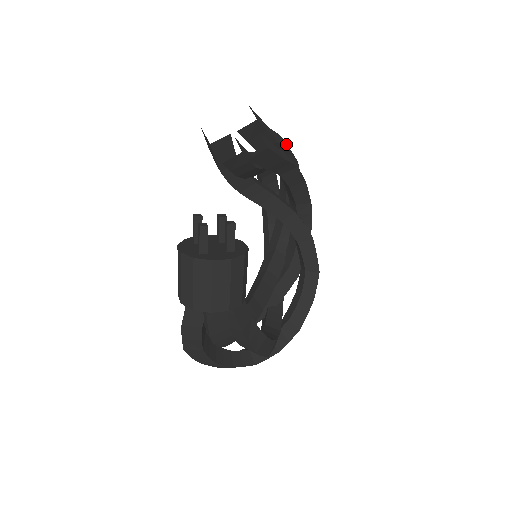
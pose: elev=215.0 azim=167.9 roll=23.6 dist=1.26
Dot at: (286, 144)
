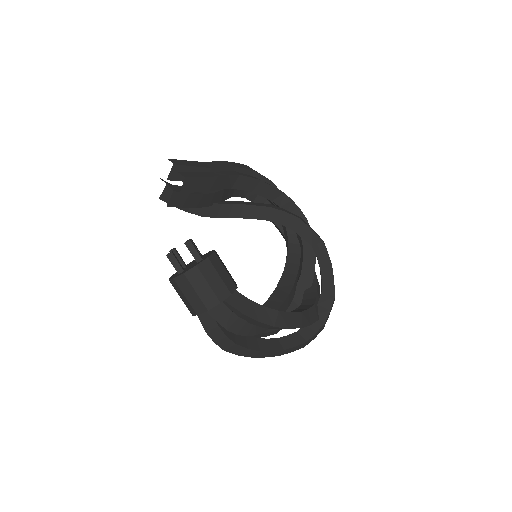
Dot at: (230, 164)
